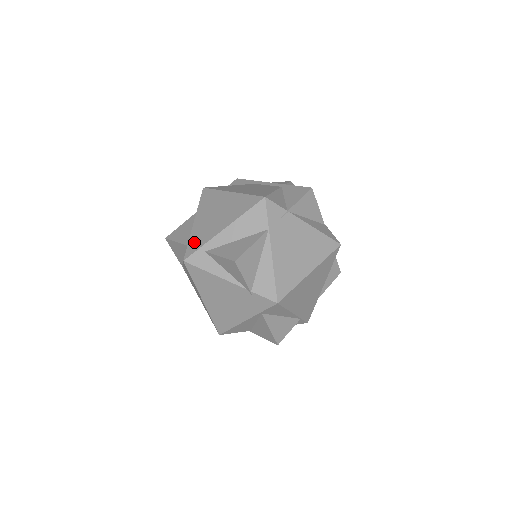
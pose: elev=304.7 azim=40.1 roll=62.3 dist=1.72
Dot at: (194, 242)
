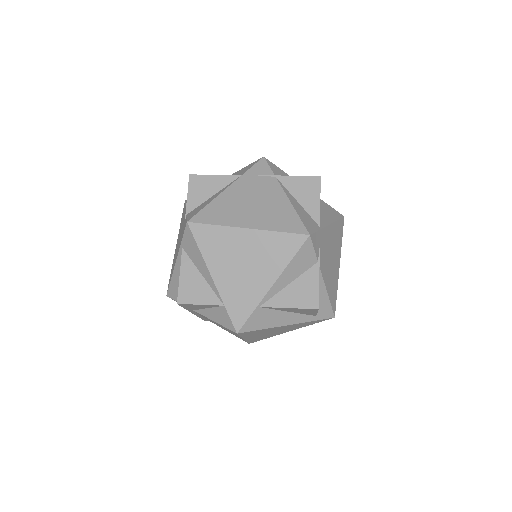
Dot at: occluded
